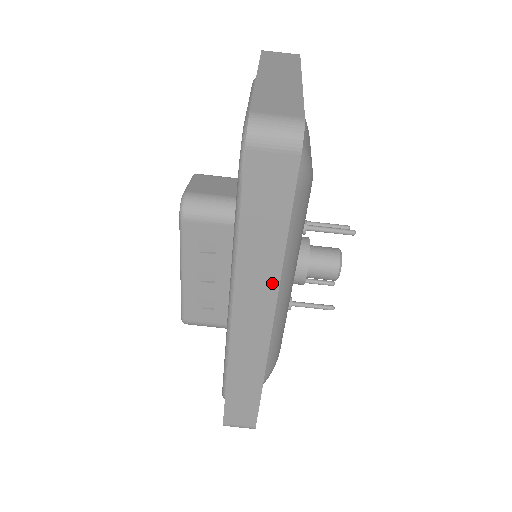
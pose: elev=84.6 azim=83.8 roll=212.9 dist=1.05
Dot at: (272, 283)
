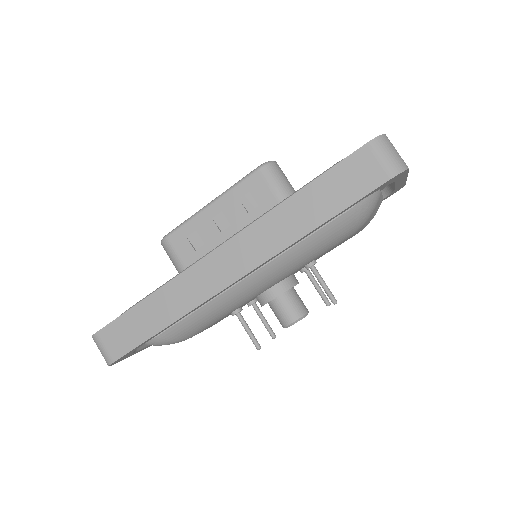
Dot at: (276, 247)
